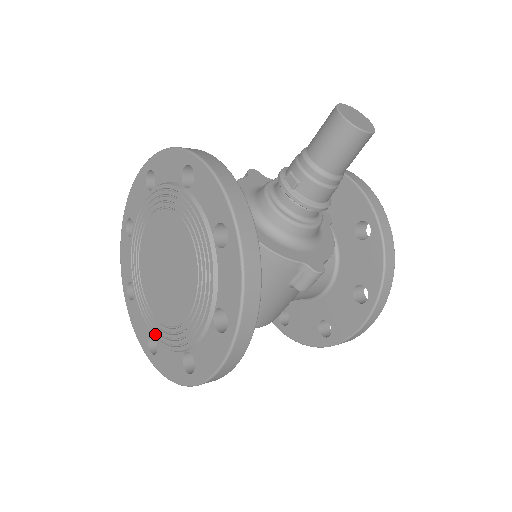
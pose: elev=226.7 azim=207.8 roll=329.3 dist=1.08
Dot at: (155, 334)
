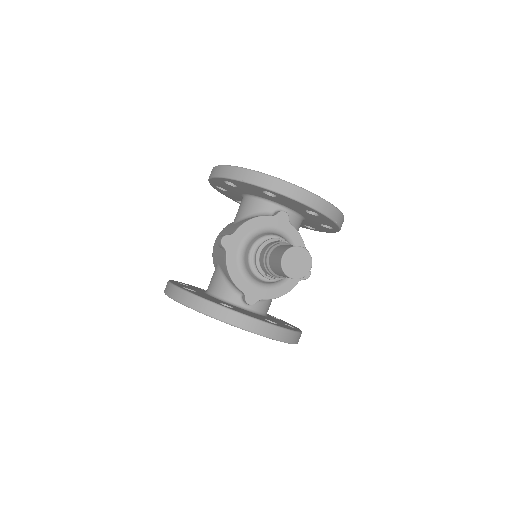
Dot at: occluded
